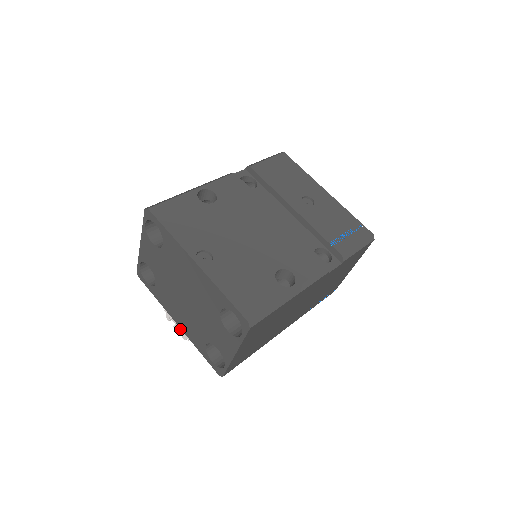
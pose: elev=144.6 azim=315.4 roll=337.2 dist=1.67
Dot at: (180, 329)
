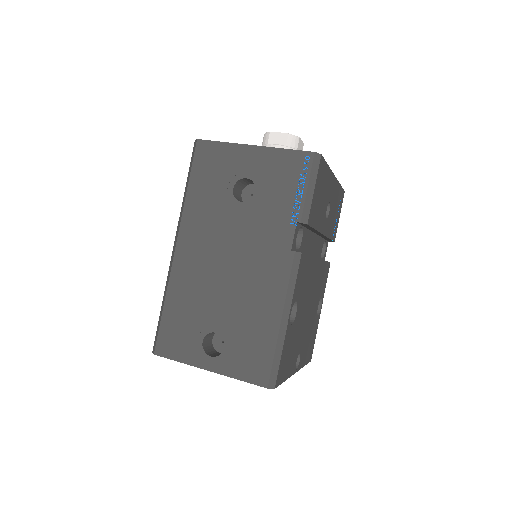
Dot at: occluded
